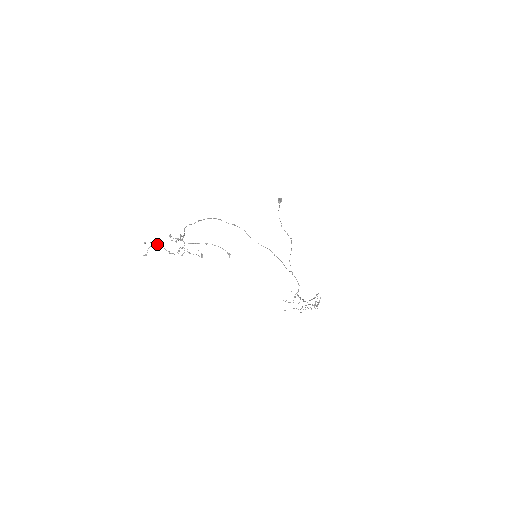
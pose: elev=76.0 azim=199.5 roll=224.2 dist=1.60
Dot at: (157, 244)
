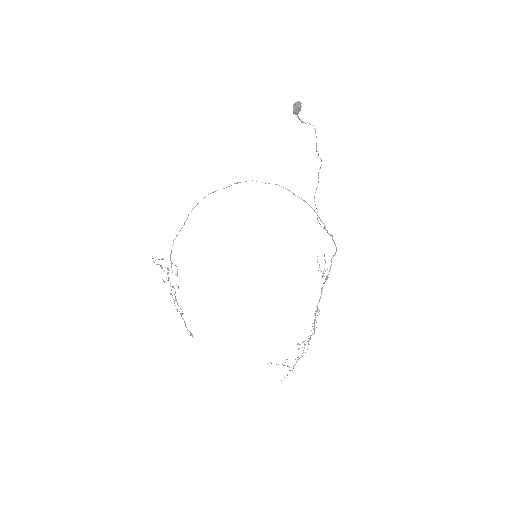
Dot at: occluded
